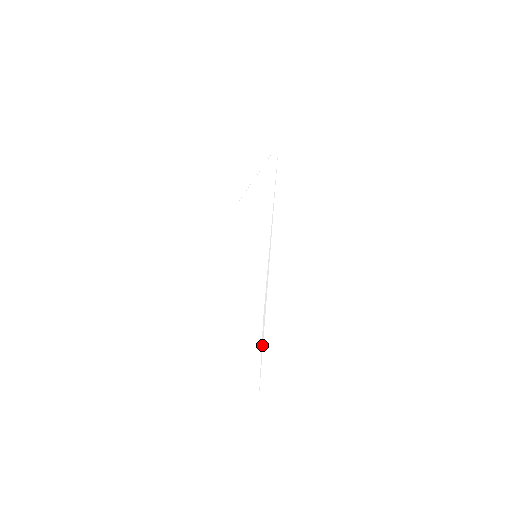
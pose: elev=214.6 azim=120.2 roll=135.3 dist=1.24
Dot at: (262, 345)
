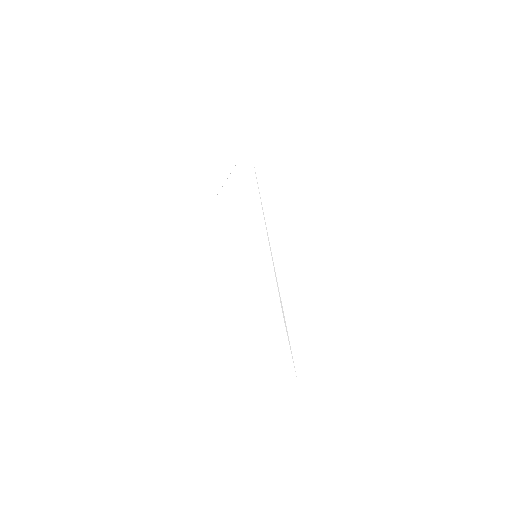
Dot at: occluded
